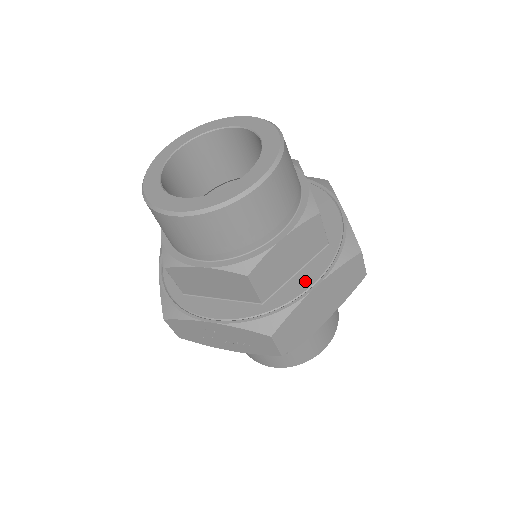
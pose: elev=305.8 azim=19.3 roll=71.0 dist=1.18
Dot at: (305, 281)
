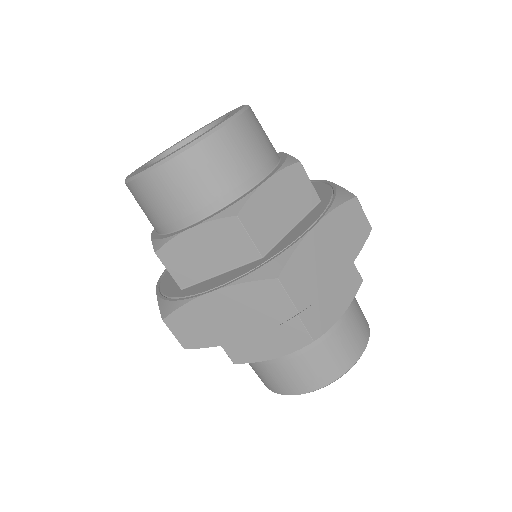
Dot at: (213, 284)
